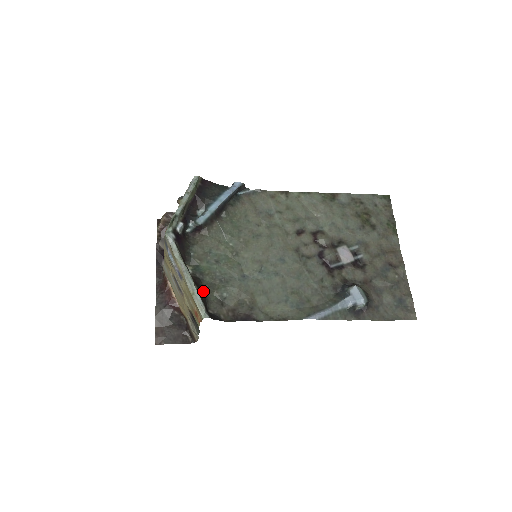
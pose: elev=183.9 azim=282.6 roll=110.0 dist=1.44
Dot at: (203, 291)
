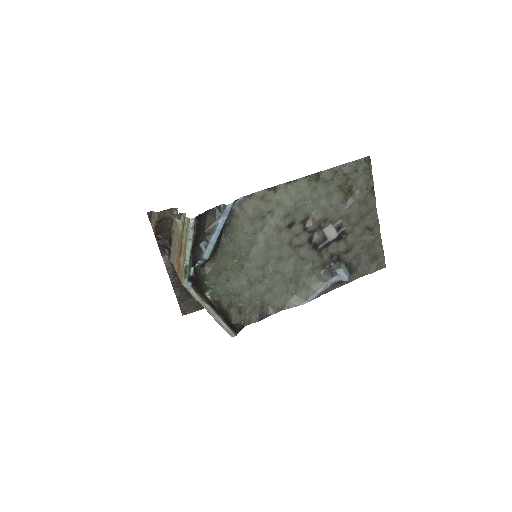
Dot at: (224, 312)
